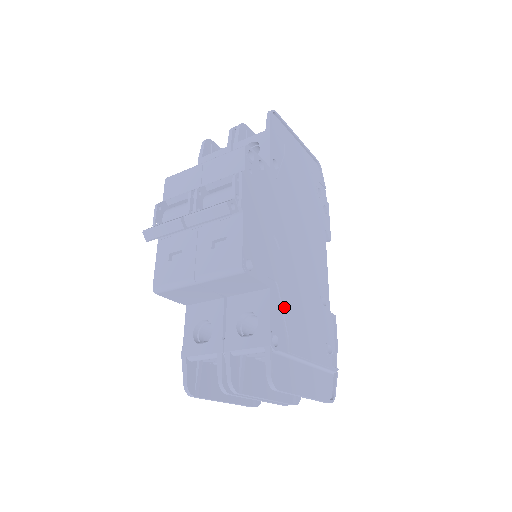
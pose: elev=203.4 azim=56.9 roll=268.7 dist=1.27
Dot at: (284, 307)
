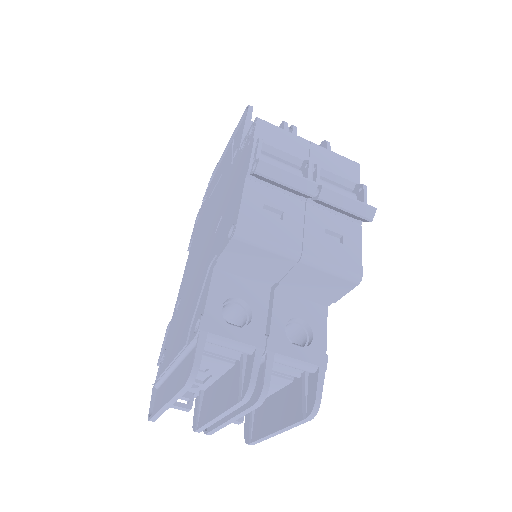
Dot at: occluded
